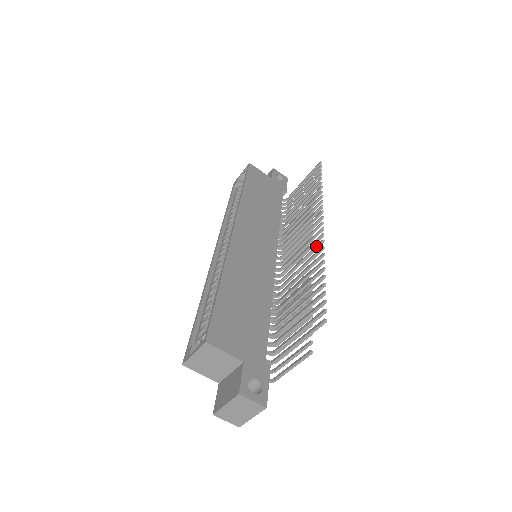
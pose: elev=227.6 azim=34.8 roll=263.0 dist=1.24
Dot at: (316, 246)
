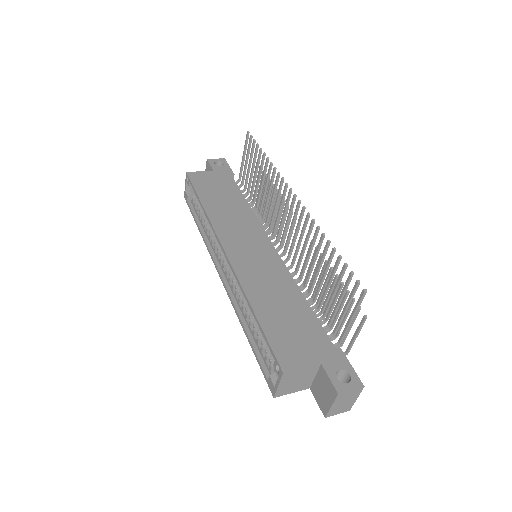
Dot at: (305, 221)
